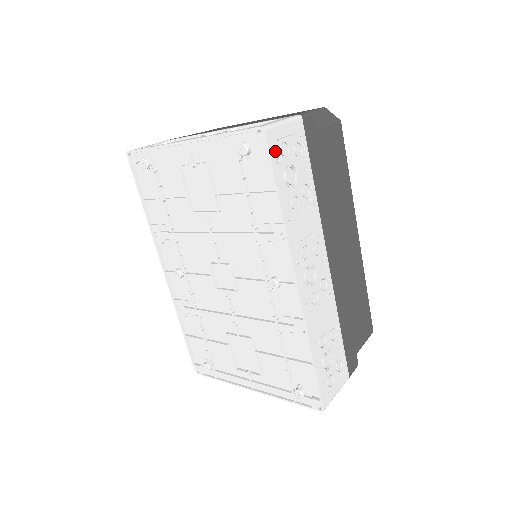
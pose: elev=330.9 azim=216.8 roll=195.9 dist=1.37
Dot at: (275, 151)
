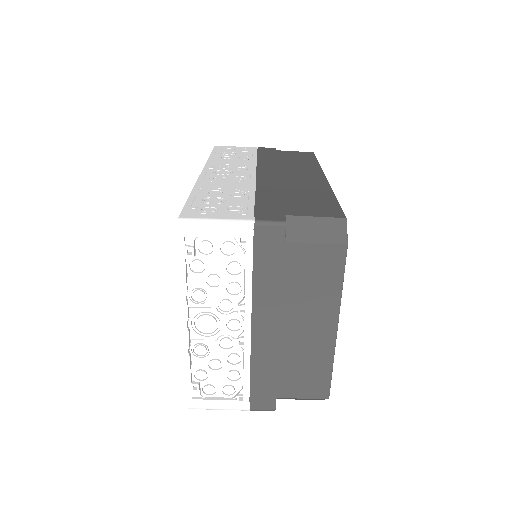
Dot at: occluded
